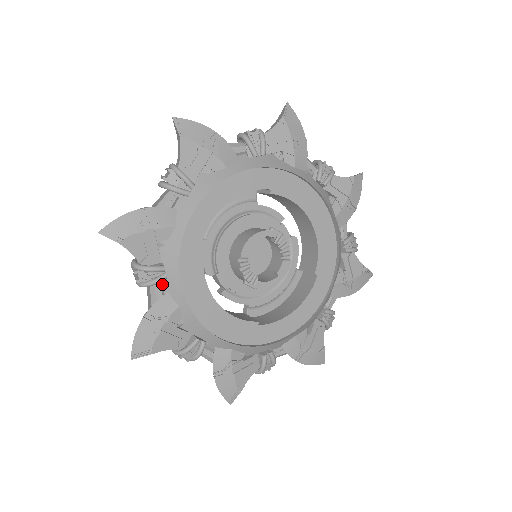
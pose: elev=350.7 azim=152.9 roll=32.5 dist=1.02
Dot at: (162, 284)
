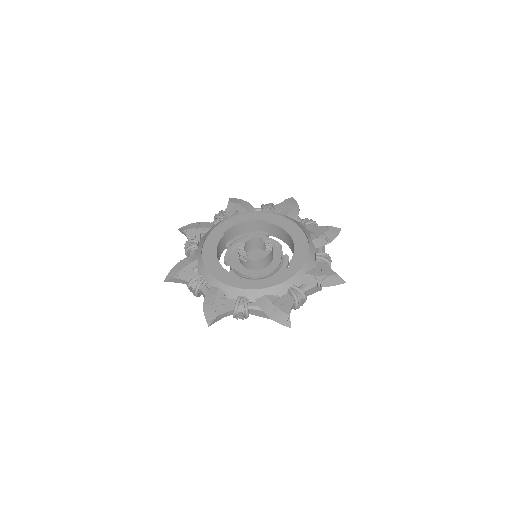
Dot at: (195, 252)
